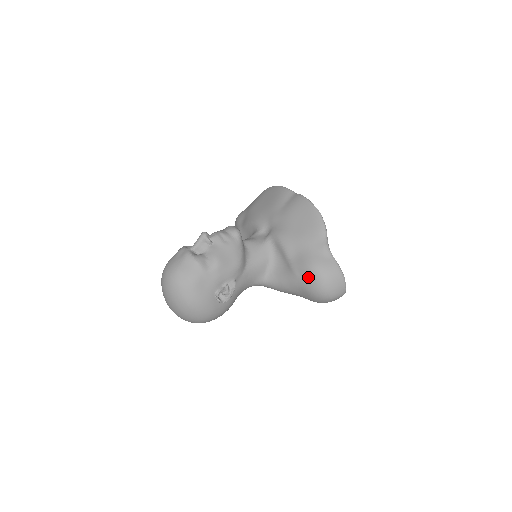
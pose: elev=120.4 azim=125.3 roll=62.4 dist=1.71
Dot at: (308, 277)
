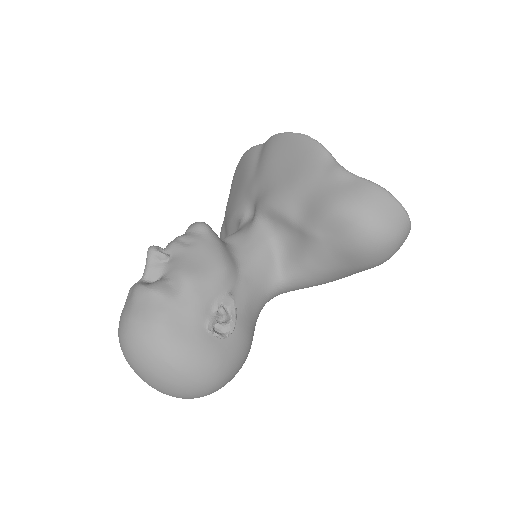
Dot at: (336, 227)
